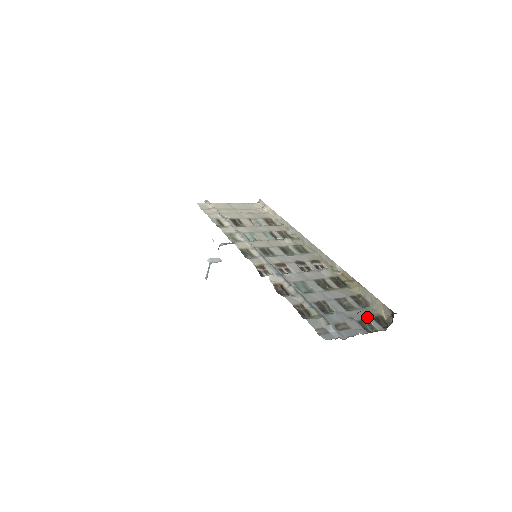
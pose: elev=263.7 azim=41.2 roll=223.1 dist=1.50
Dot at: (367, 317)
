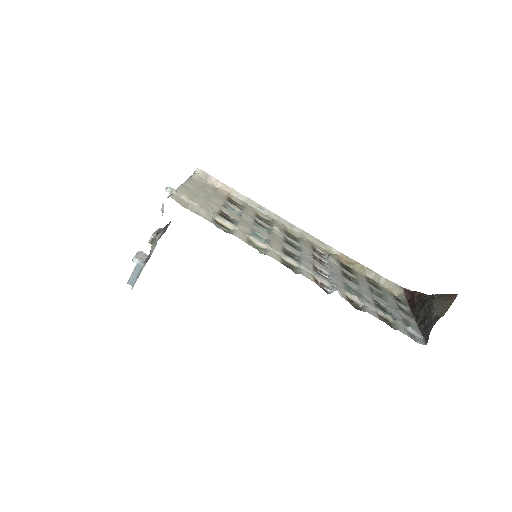
Dot at: (395, 301)
